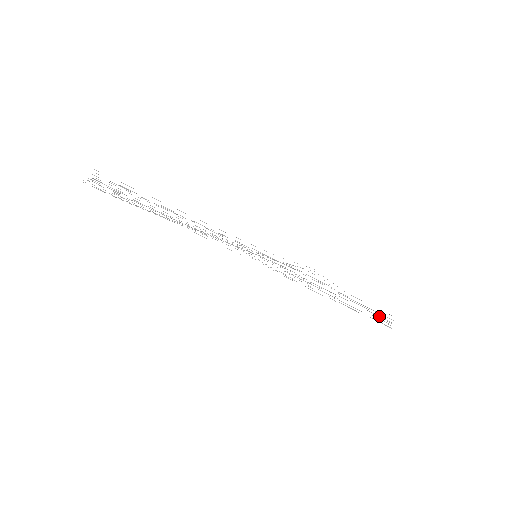
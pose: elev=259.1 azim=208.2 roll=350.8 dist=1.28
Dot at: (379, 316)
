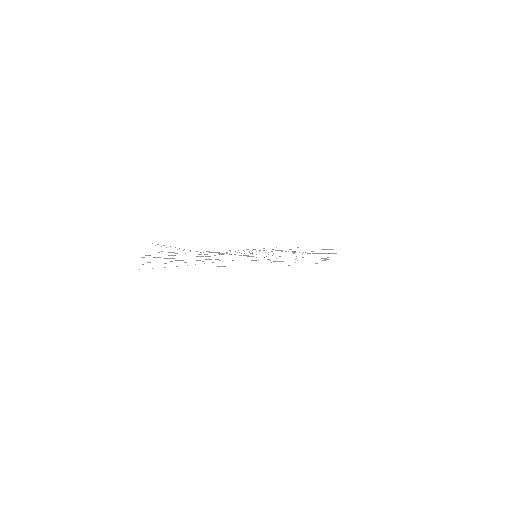
Dot at: occluded
